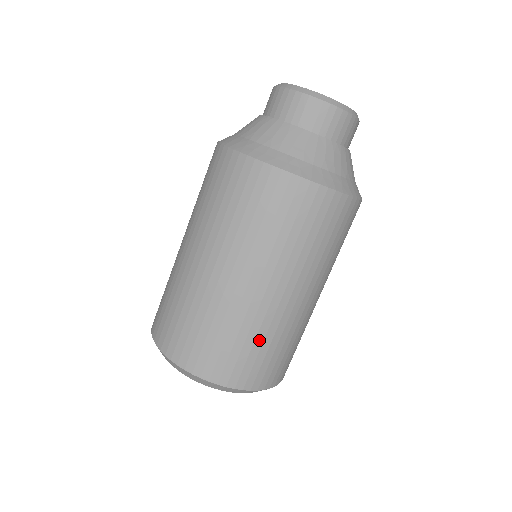
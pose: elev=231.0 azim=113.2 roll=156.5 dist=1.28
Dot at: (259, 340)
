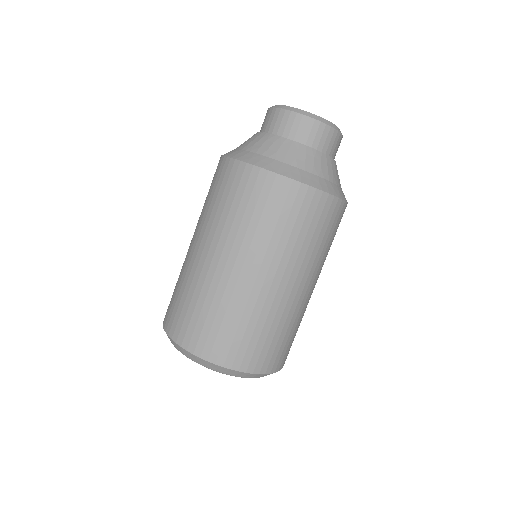
Dot at: (236, 318)
